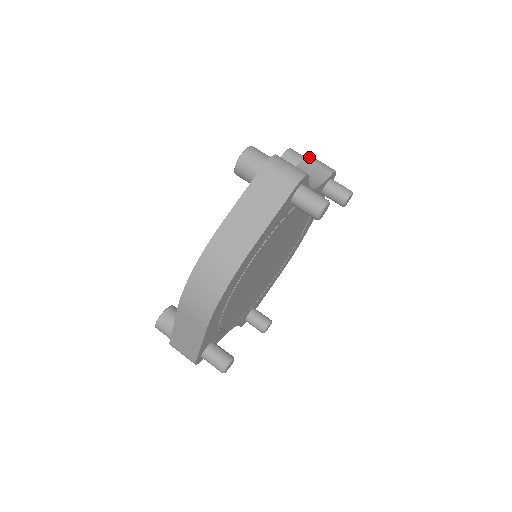
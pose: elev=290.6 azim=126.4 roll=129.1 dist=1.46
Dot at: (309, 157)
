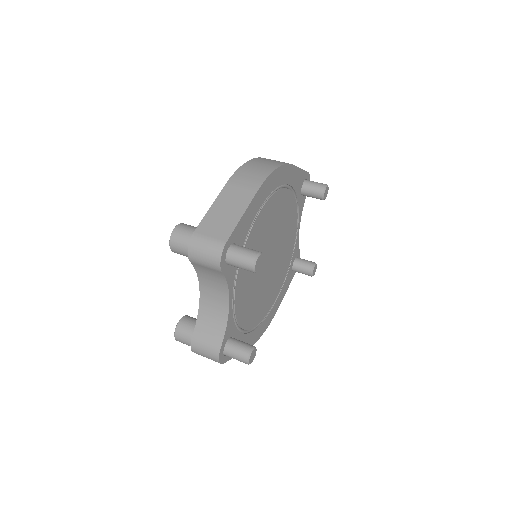
Dot at: occluded
